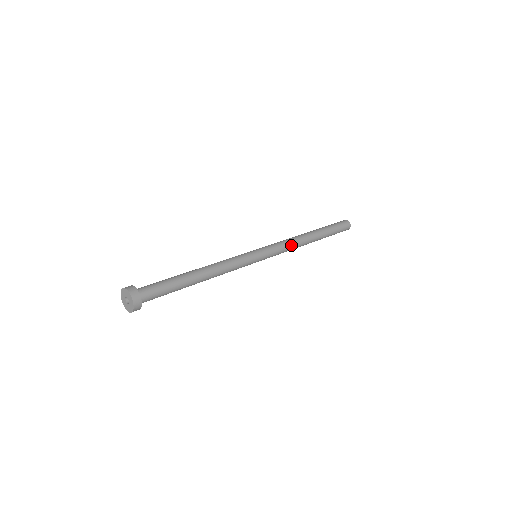
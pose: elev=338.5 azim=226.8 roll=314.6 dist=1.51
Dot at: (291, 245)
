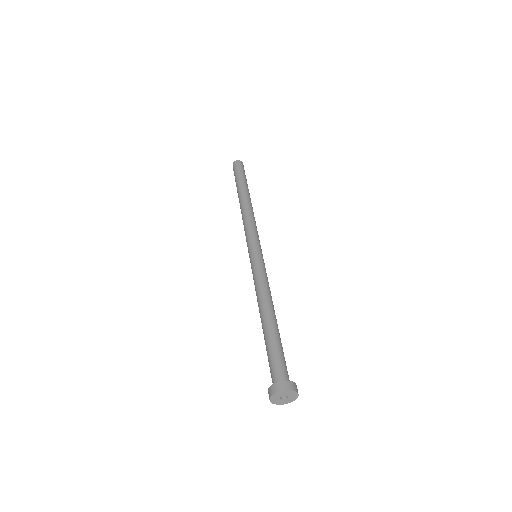
Dot at: (254, 221)
